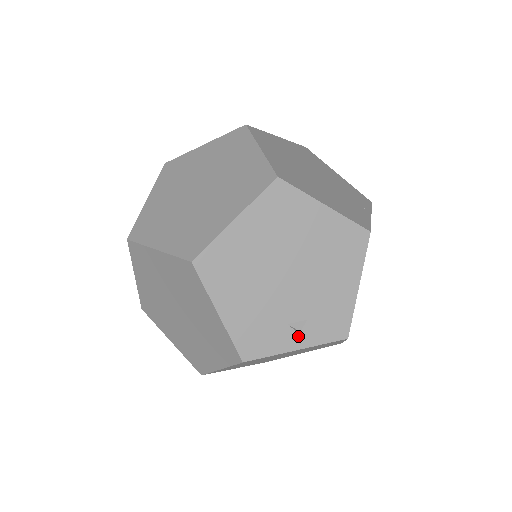
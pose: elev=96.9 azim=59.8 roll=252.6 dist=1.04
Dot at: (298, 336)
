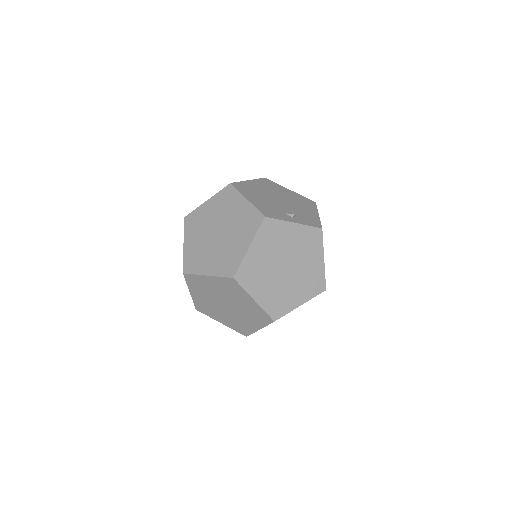
Dot at: (293, 219)
